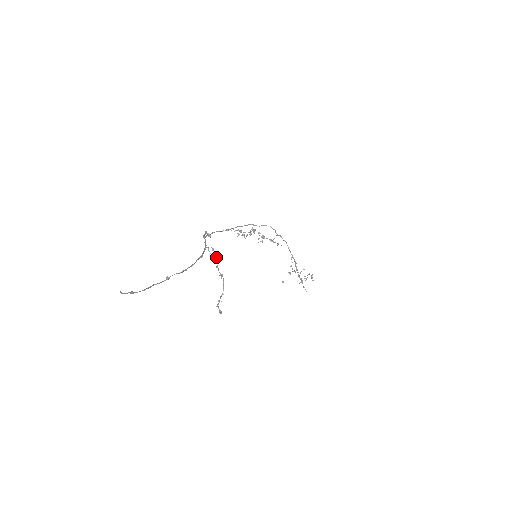
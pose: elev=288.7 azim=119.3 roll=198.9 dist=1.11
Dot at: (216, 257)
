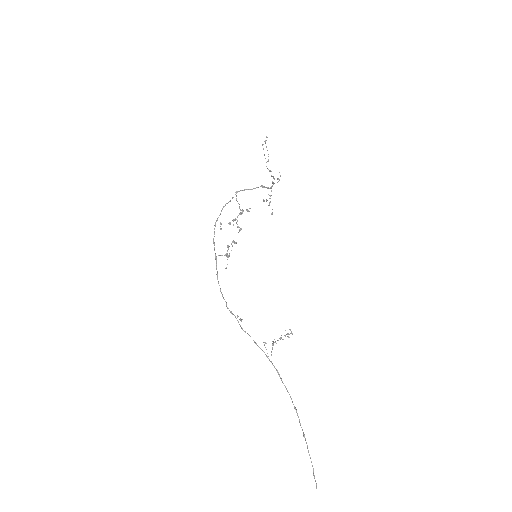
Dot at: (273, 345)
